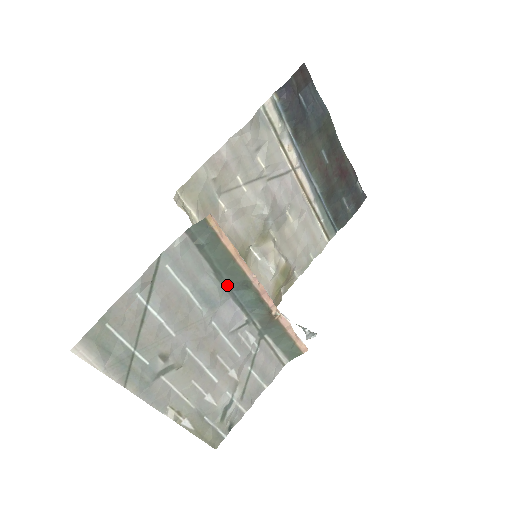
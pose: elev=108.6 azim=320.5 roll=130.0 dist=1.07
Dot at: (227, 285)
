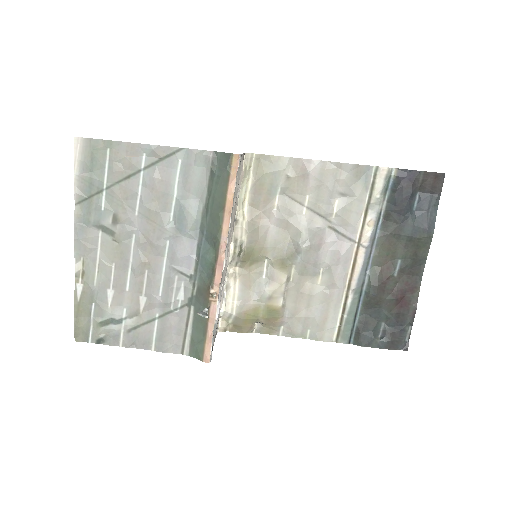
Dot at: (204, 227)
